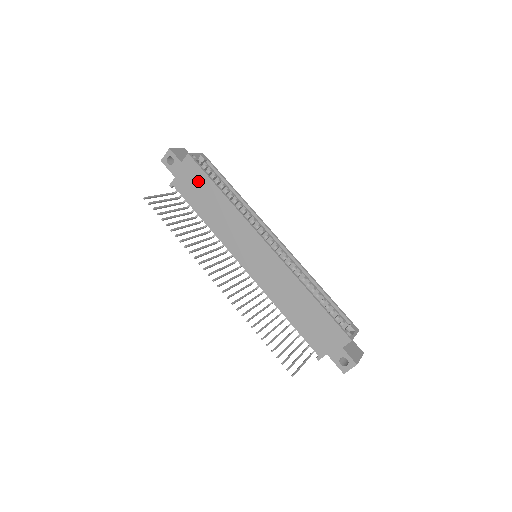
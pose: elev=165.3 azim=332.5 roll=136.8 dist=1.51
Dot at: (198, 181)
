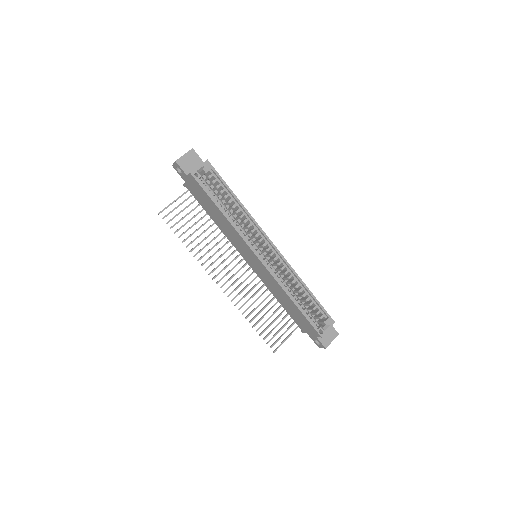
Dot at: (203, 195)
